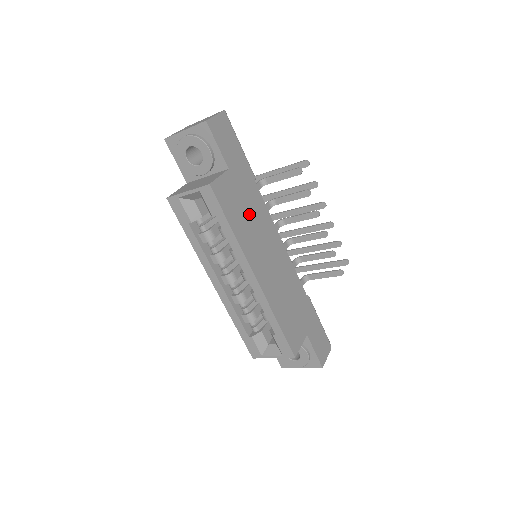
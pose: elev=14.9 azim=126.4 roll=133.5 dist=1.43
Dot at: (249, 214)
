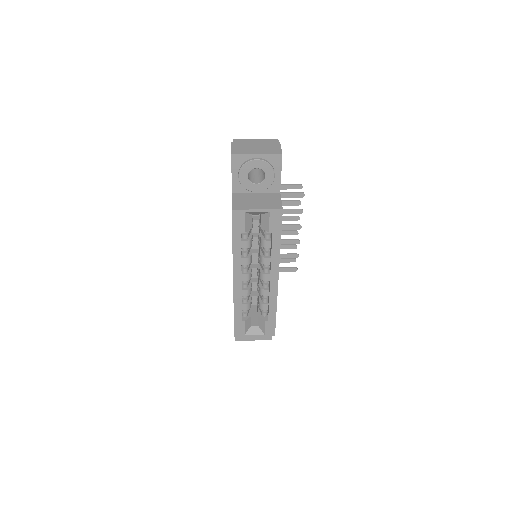
Dot at: occluded
